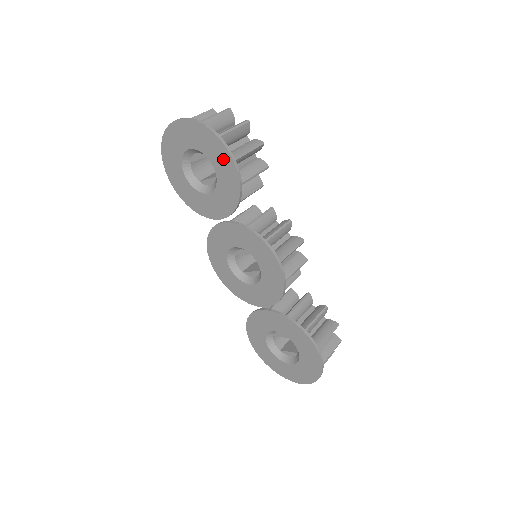
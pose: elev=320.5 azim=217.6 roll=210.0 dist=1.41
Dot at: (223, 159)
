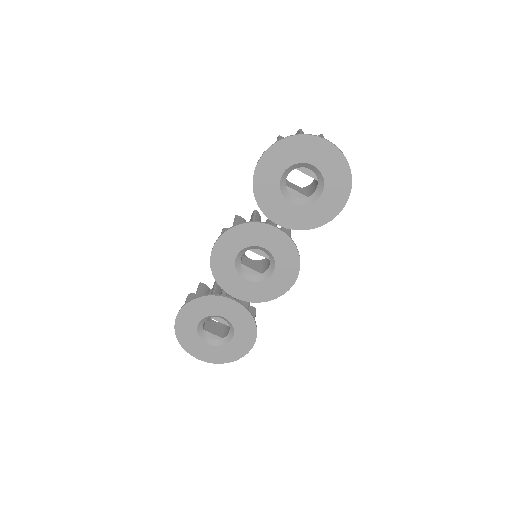
Dot at: (337, 199)
